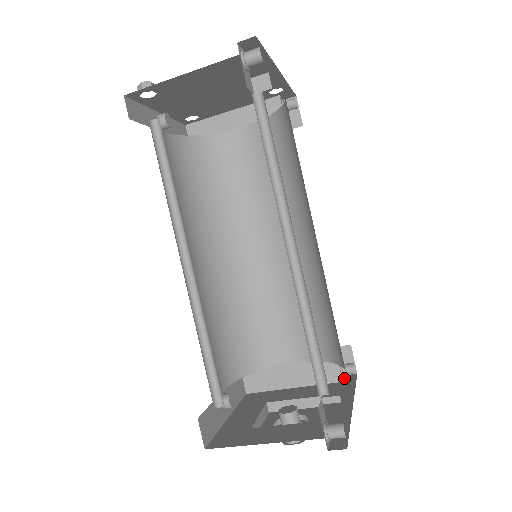
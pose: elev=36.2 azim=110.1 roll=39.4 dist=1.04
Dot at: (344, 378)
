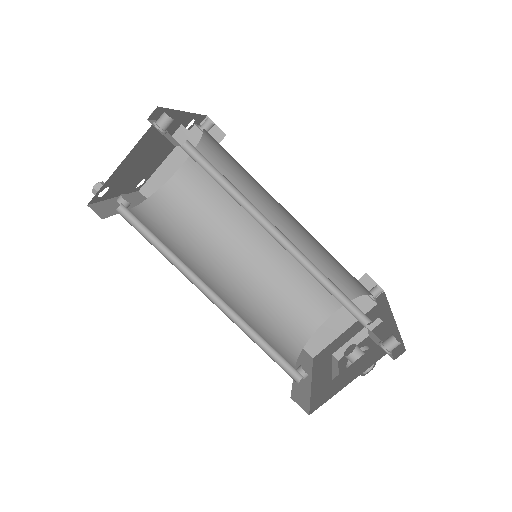
Dot at: (376, 301)
